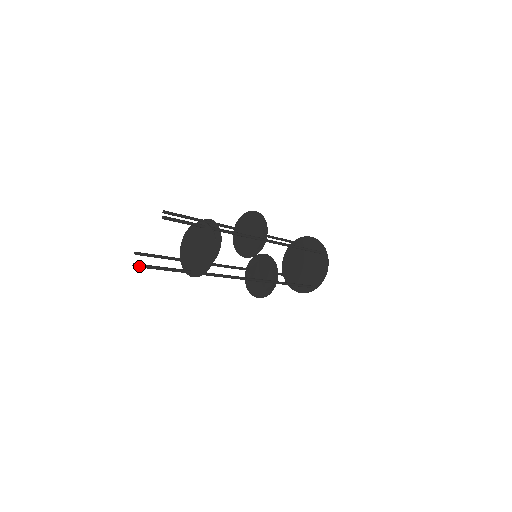
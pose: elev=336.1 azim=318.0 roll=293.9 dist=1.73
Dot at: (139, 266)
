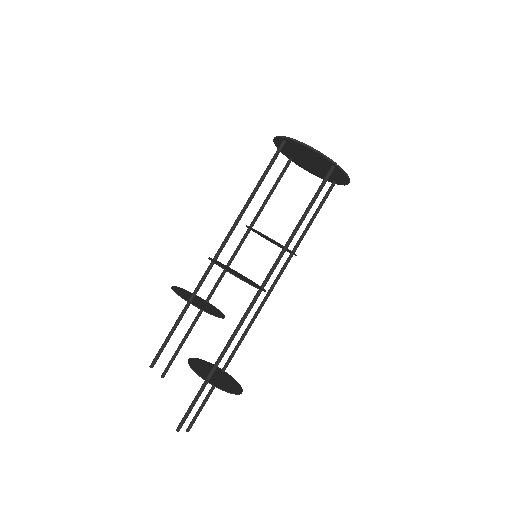
Dot at: (191, 427)
